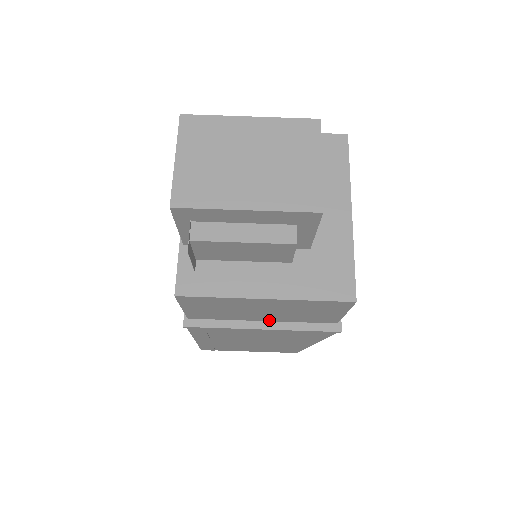
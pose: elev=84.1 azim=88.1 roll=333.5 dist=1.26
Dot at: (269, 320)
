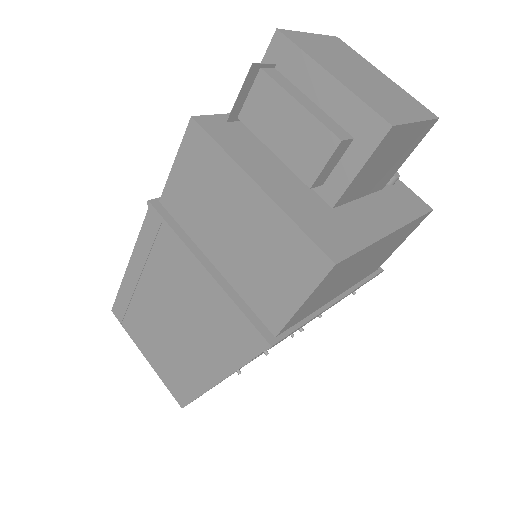
Dot at: (220, 267)
